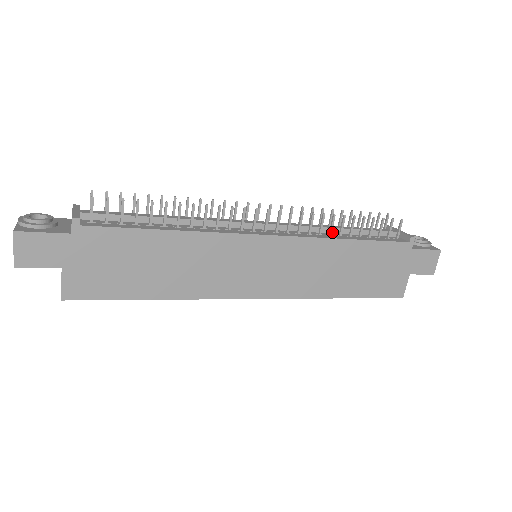
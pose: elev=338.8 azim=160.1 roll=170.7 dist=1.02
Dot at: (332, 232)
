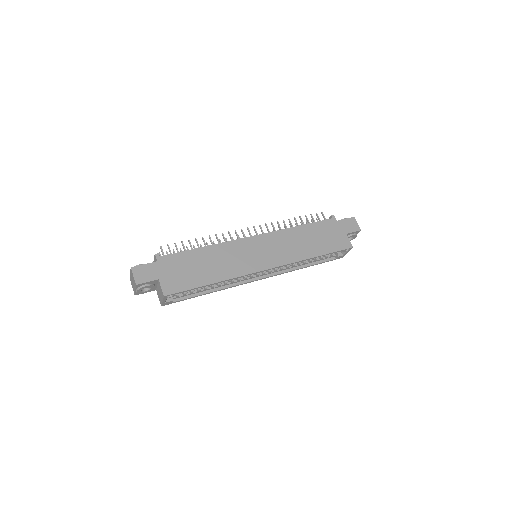
Dot at: occluded
